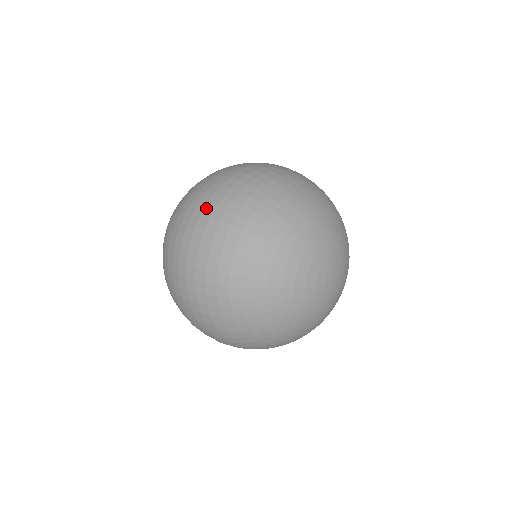
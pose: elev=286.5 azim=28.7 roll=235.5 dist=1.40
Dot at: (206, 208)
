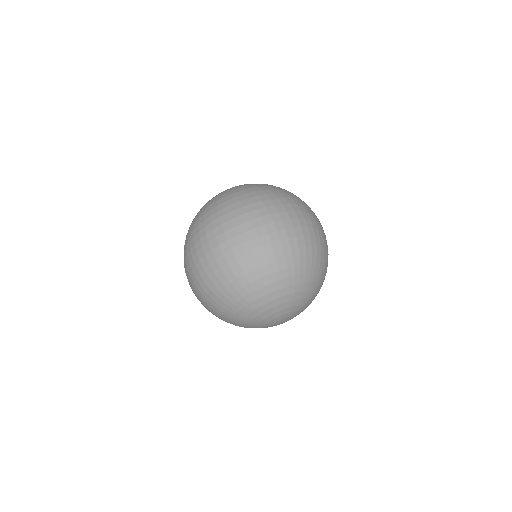
Dot at: (234, 239)
